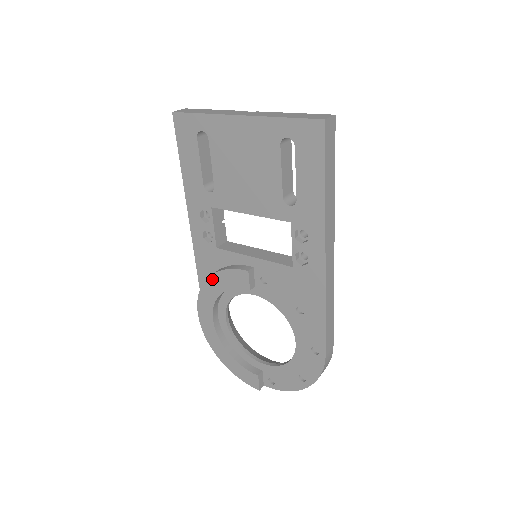
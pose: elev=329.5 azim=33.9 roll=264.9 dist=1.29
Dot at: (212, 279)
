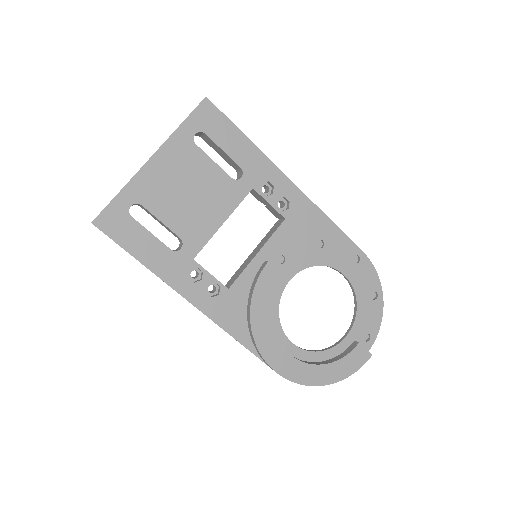
Dot at: (254, 315)
